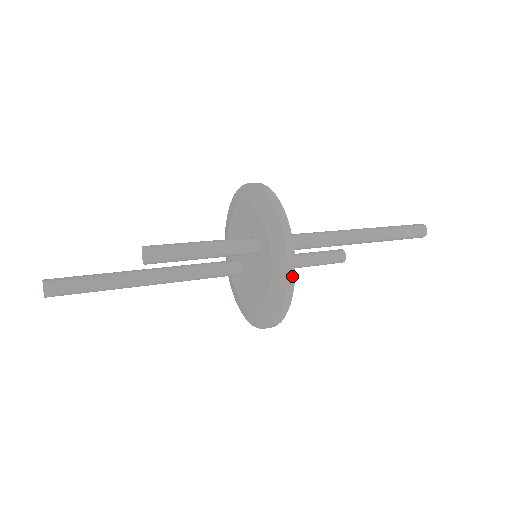
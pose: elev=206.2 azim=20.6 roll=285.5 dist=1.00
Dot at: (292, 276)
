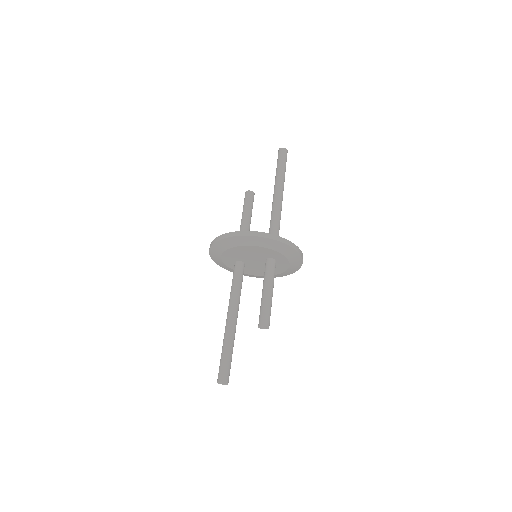
Dot at: occluded
